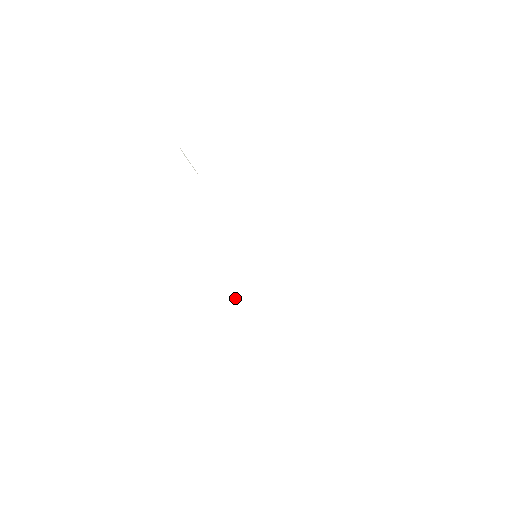
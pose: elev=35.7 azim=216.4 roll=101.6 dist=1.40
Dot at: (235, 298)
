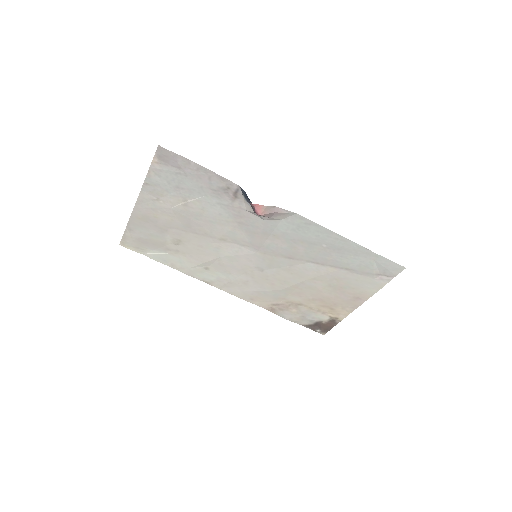
Dot at: occluded
